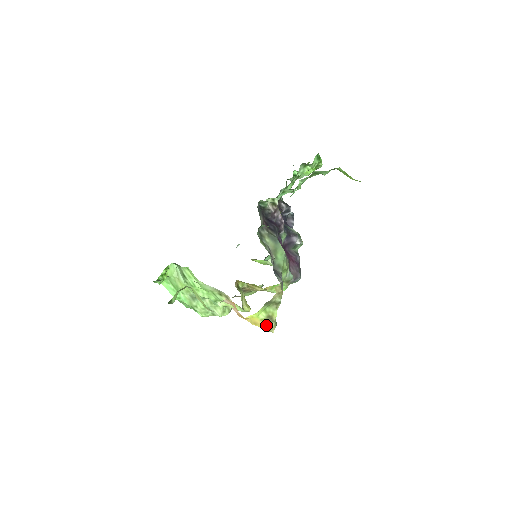
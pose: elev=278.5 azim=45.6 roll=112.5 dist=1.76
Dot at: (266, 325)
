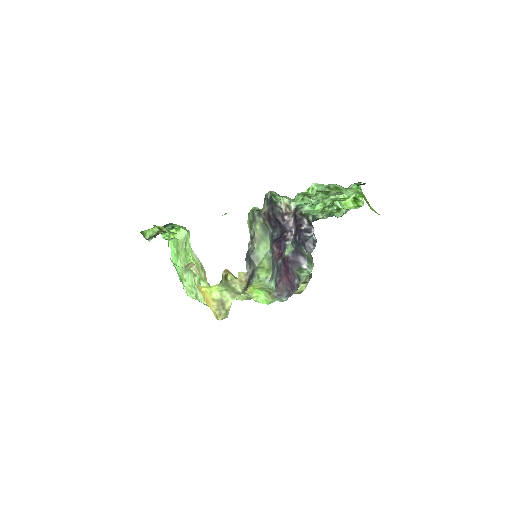
Dot at: (216, 308)
